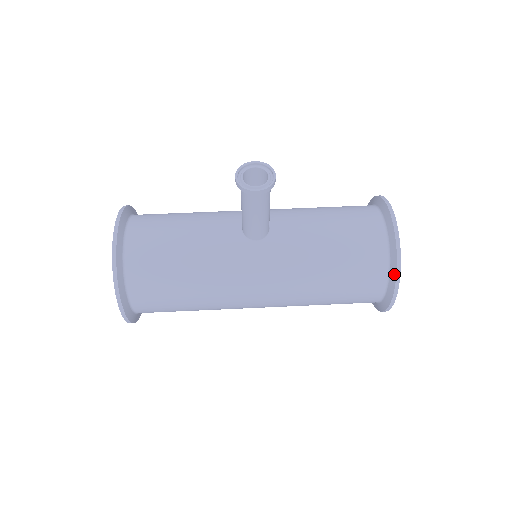
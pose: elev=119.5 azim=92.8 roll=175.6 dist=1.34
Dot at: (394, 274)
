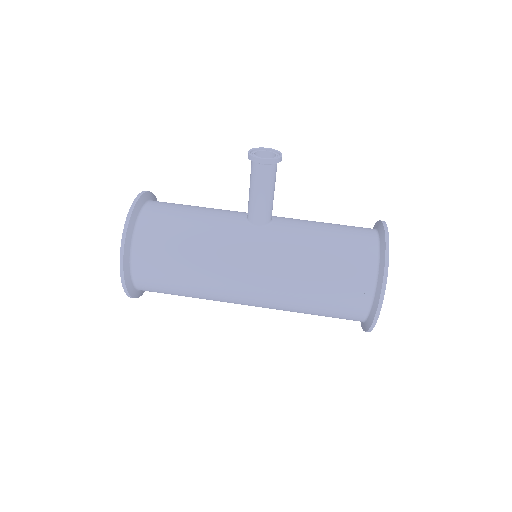
Dot at: (382, 273)
